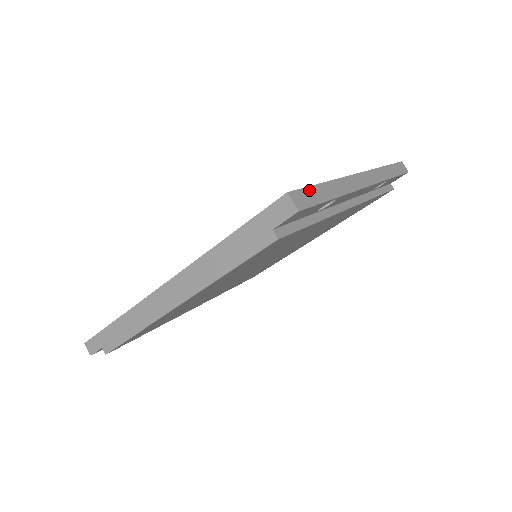
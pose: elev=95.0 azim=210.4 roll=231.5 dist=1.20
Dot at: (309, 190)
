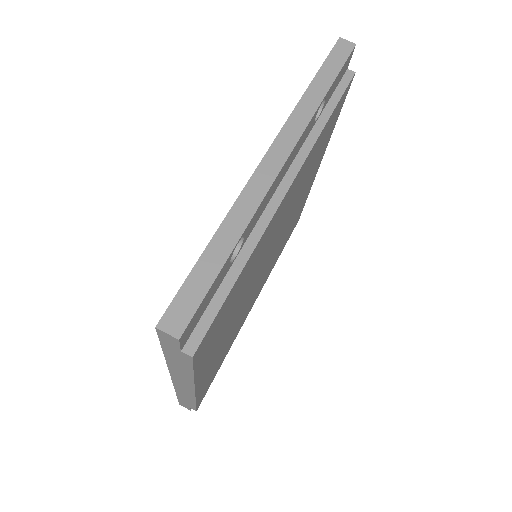
Dot at: (187, 285)
